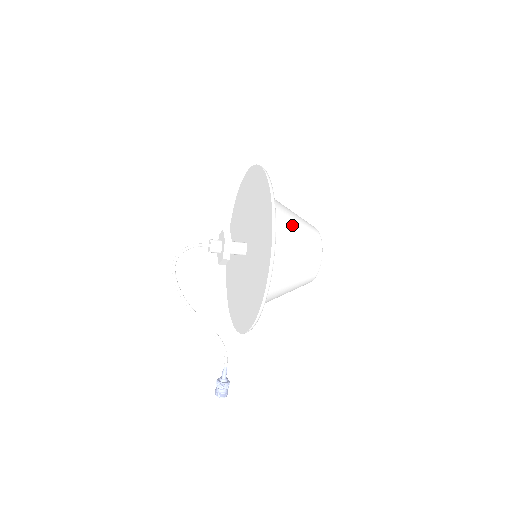
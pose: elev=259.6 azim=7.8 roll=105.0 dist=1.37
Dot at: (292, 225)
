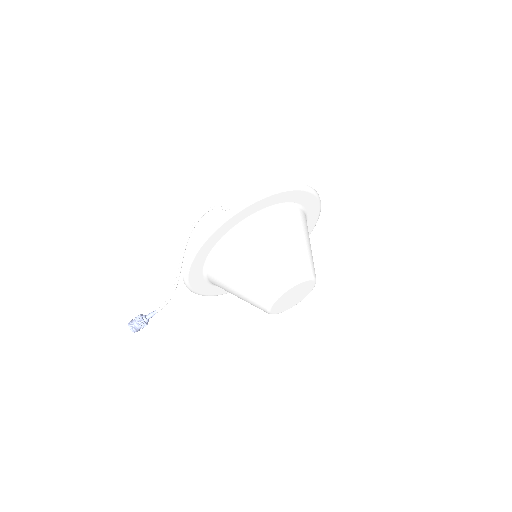
Dot at: (290, 236)
